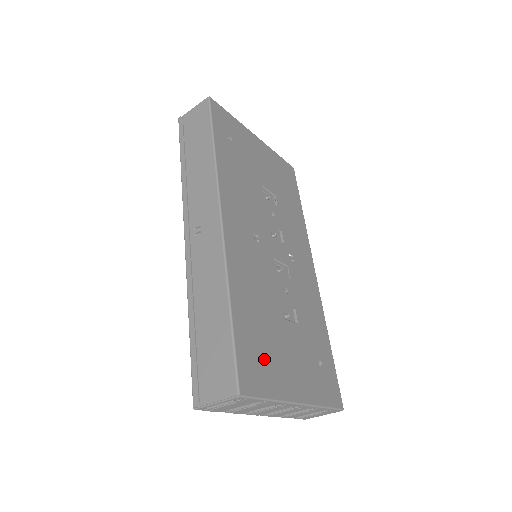
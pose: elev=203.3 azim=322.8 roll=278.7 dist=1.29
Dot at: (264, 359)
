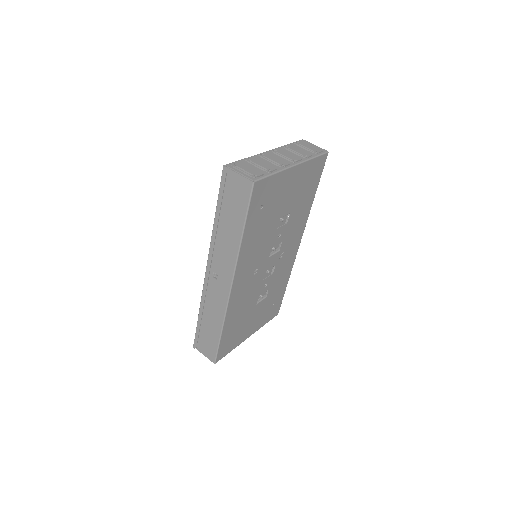
Dot at: (234, 337)
